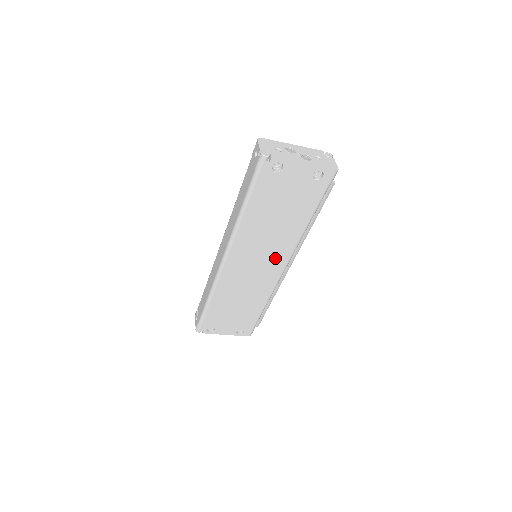
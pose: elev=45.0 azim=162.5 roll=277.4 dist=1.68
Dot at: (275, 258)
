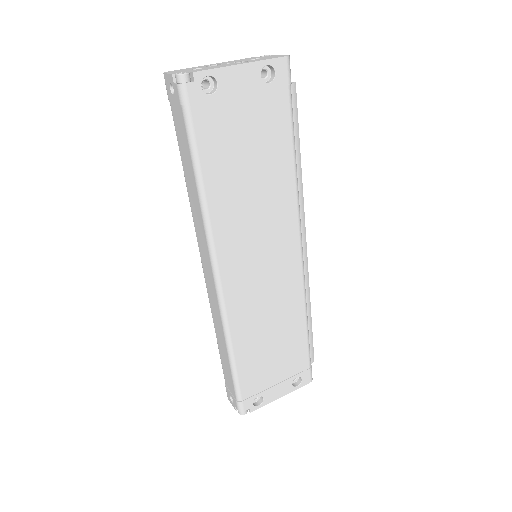
Dot at: (281, 239)
